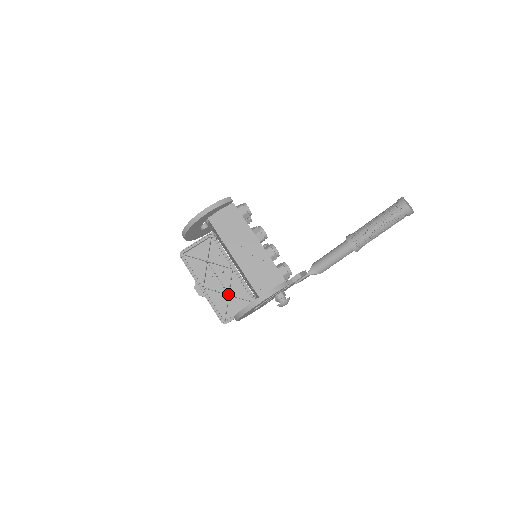
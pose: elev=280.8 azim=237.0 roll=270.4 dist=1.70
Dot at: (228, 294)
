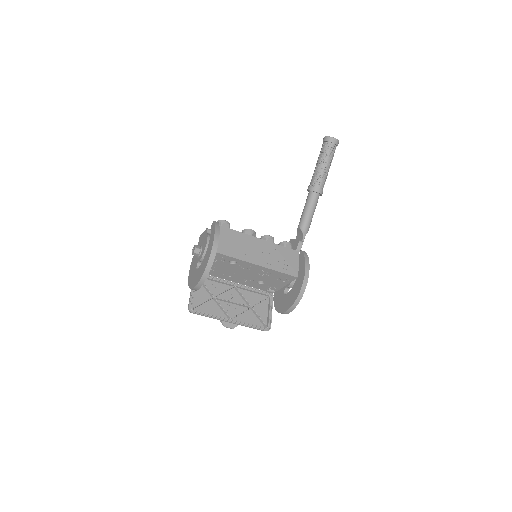
Dot at: (251, 307)
